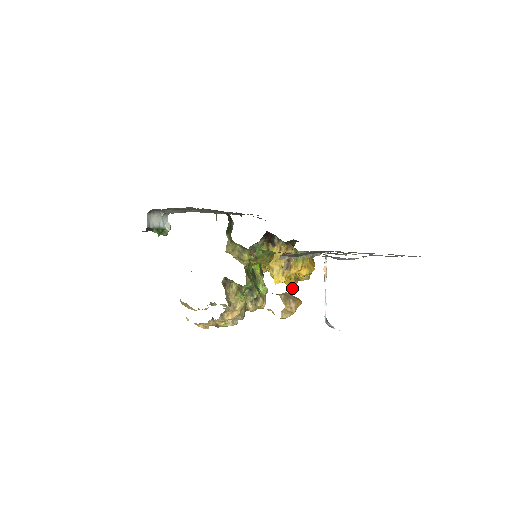
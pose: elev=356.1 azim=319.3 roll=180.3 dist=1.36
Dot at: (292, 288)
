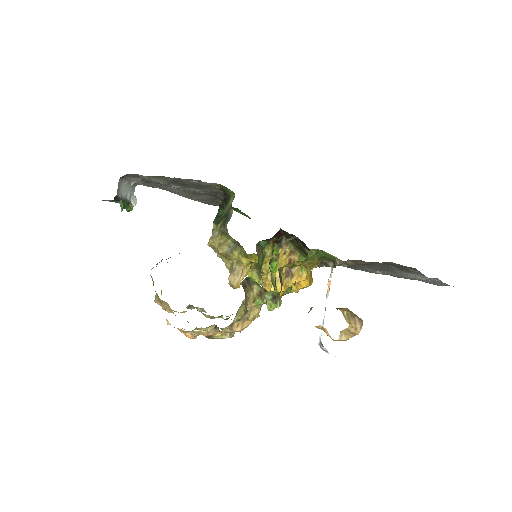
Dot at: occluded
